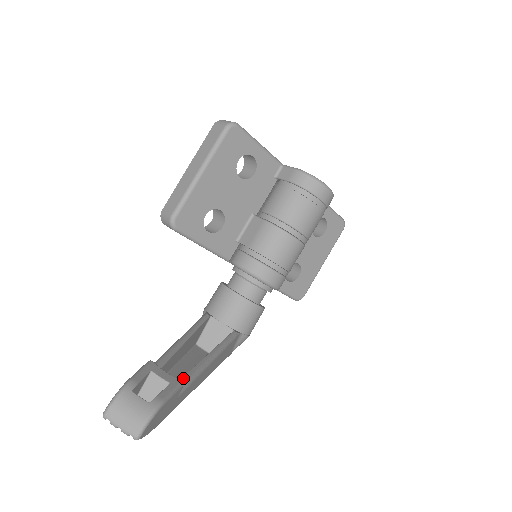
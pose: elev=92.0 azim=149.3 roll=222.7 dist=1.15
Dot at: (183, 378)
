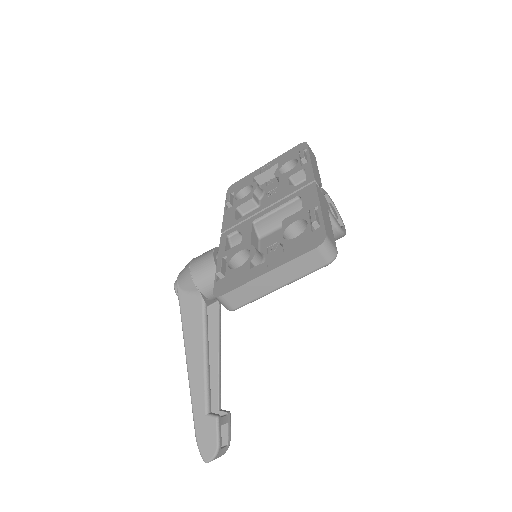
Dot at: (219, 396)
